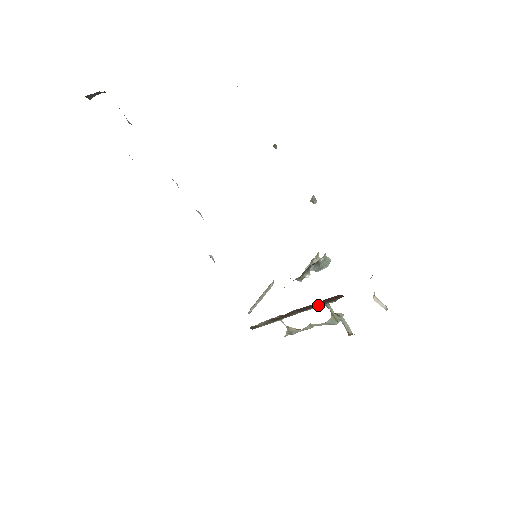
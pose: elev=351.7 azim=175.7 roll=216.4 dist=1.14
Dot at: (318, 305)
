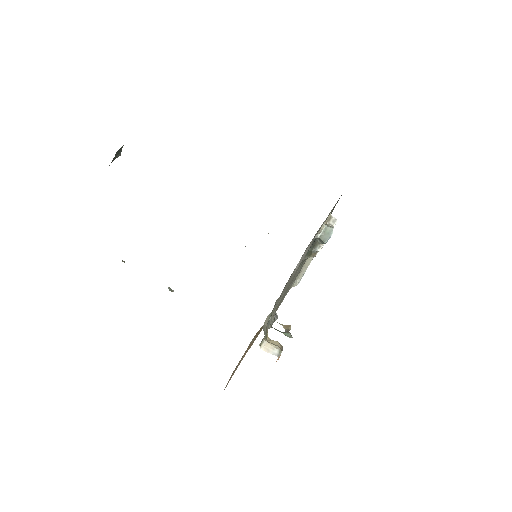
Dot at: occluded
